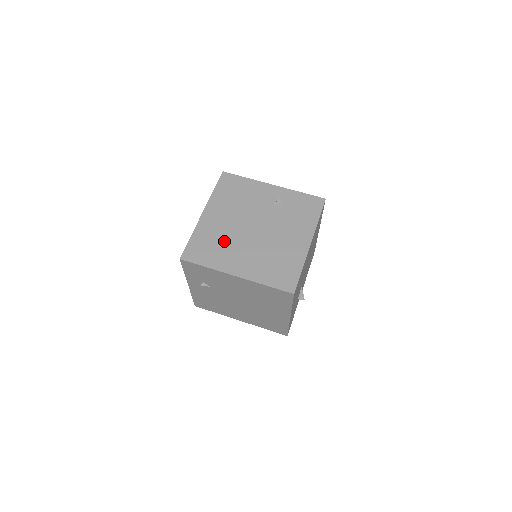
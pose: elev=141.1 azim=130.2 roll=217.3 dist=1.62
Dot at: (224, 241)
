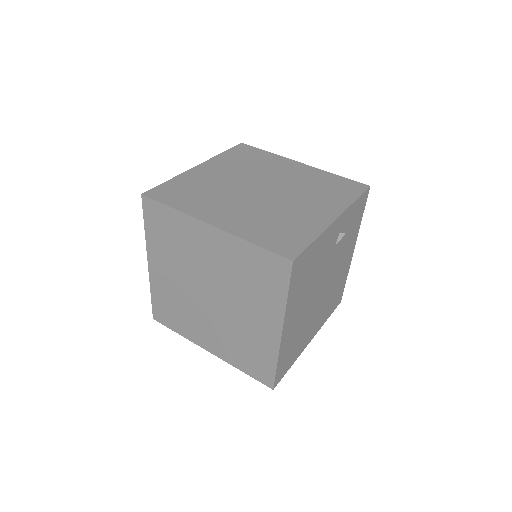
Dot at: (302, 330)
